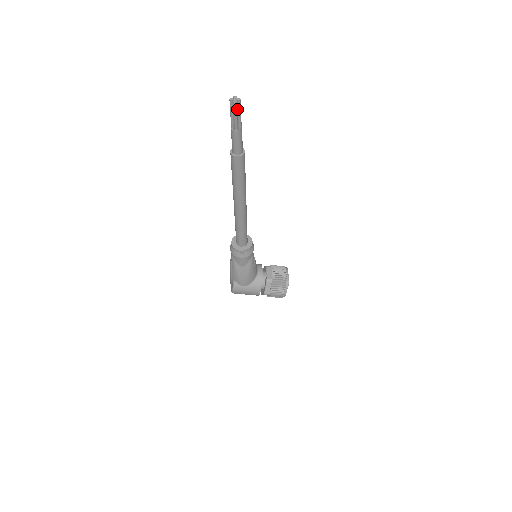
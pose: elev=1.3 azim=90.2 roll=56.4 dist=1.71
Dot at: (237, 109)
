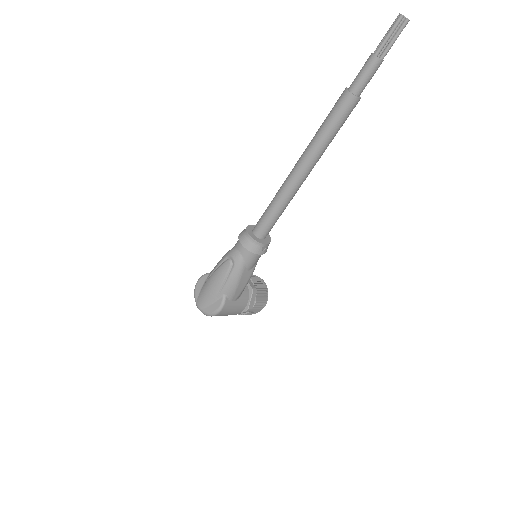
Dot at: (397, 31)
